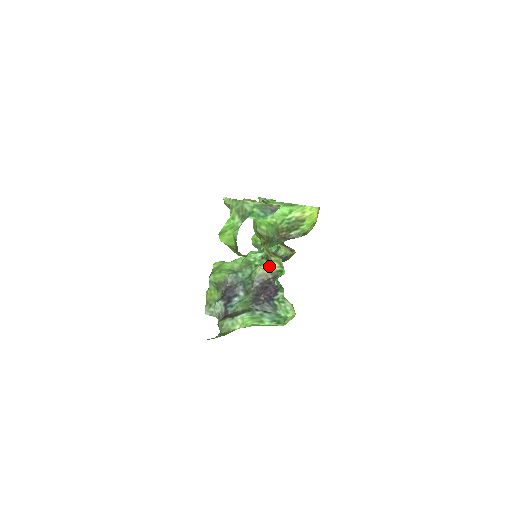
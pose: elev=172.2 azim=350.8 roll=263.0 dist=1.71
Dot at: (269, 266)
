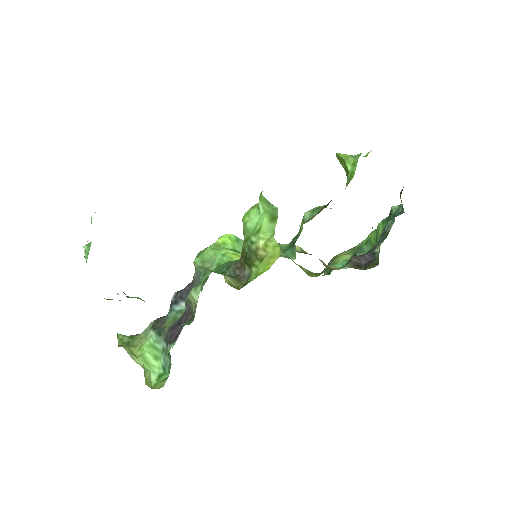
Dot at: (197, 297)
